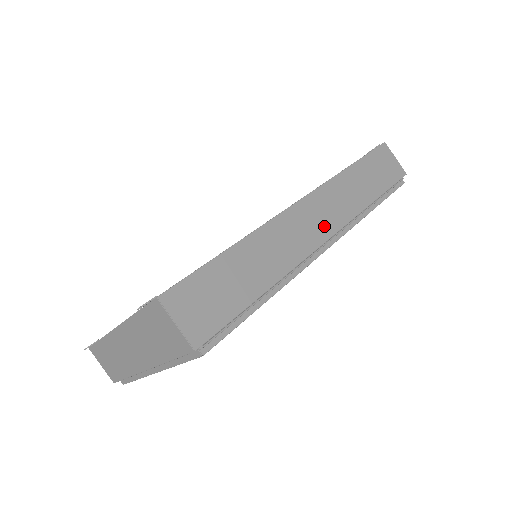
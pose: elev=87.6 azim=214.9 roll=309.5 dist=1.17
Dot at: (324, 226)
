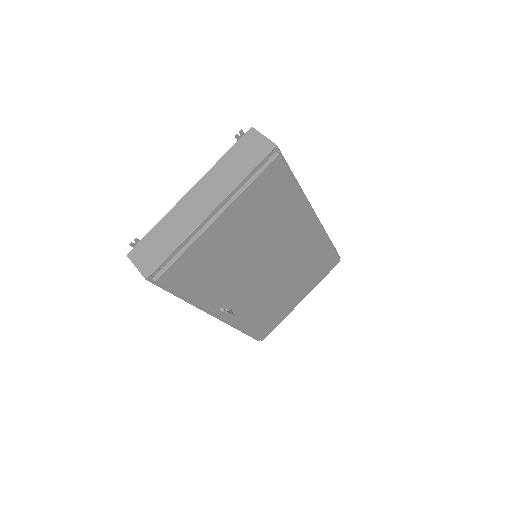
Dot at: occluded
